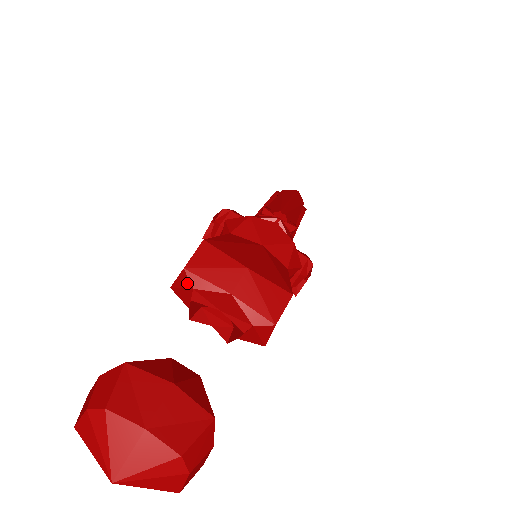
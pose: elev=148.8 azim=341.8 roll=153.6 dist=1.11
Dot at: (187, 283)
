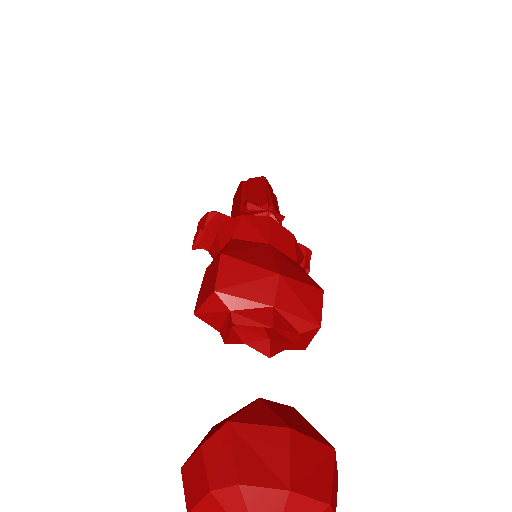
Dot at: (220, 306)
